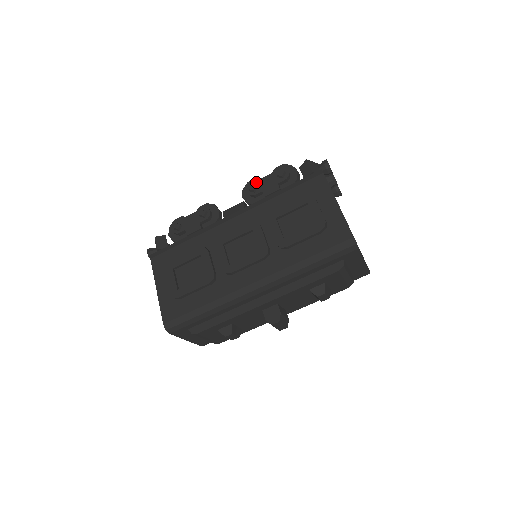
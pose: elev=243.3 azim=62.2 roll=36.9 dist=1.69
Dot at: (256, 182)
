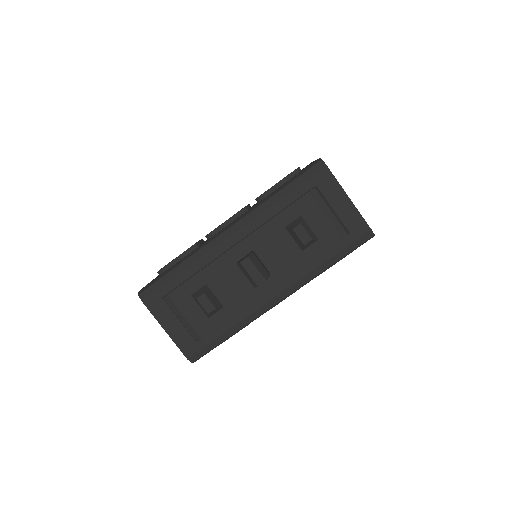
Dot at: occluded
